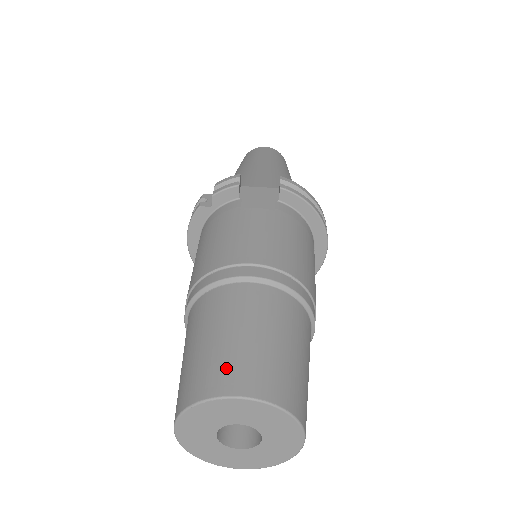
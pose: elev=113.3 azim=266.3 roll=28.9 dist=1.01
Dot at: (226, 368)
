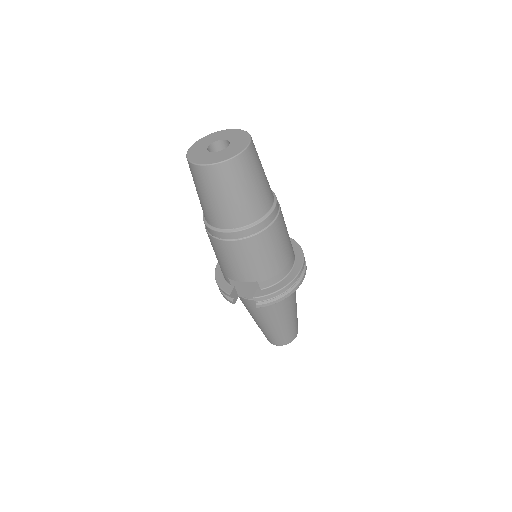
Dot at: occluded
